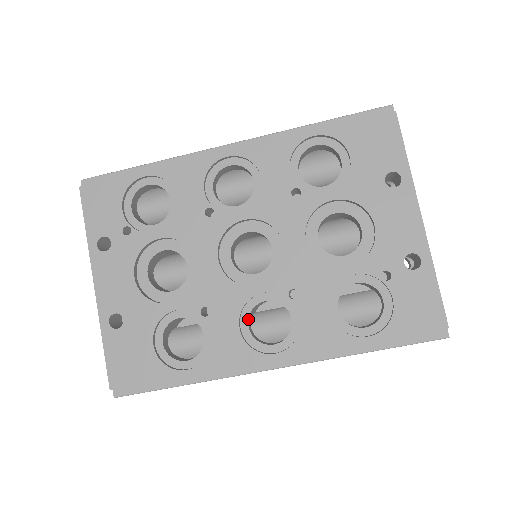
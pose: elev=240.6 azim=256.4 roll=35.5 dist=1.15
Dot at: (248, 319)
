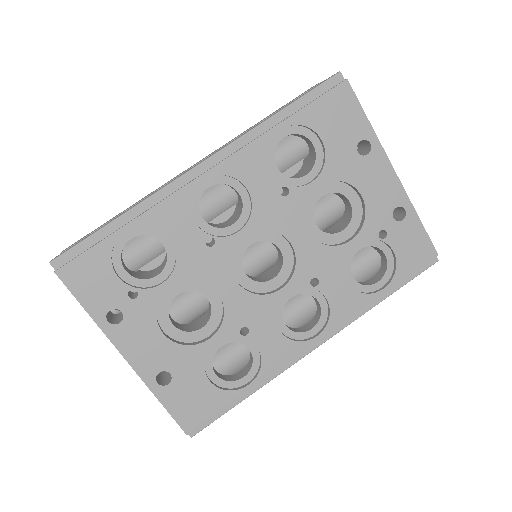
Dot at: (282, 319)
